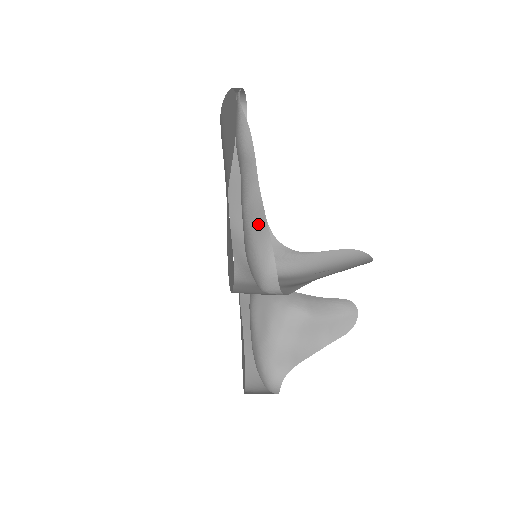
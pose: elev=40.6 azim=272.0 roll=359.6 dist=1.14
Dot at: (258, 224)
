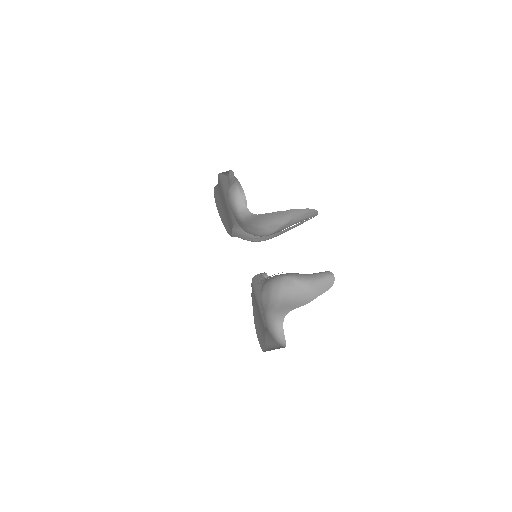
Dot at: (231, 184)
